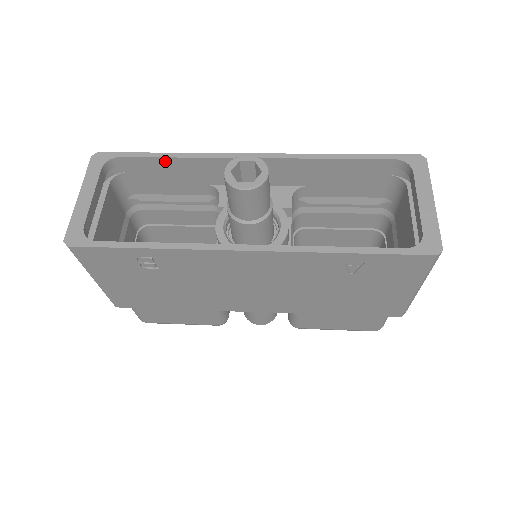
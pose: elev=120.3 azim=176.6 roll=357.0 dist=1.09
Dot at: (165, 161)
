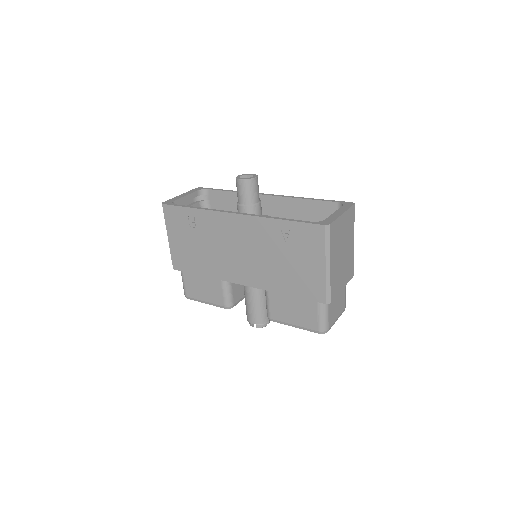
Dot at: (227, 194)
